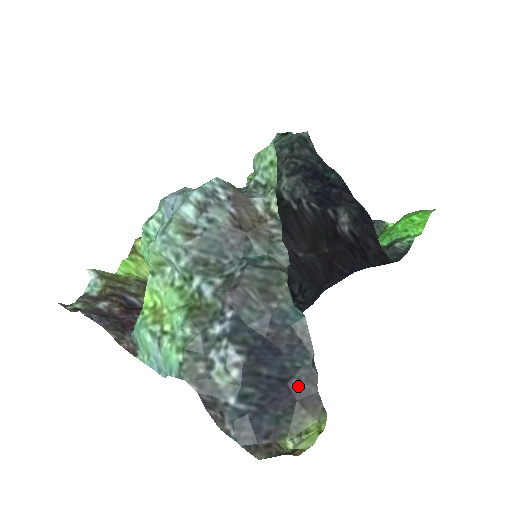
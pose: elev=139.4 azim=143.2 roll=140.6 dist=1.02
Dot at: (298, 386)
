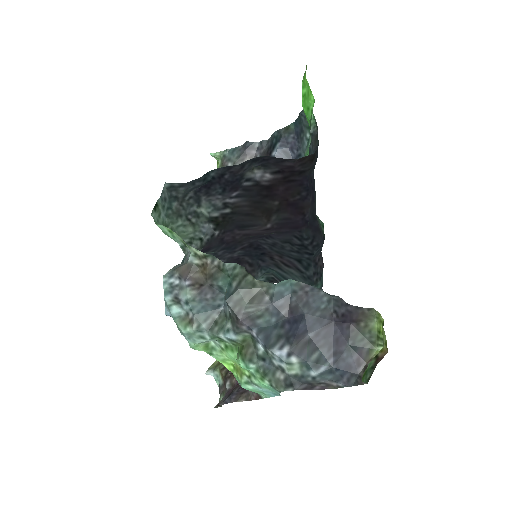
Dot at: (340, 316)
